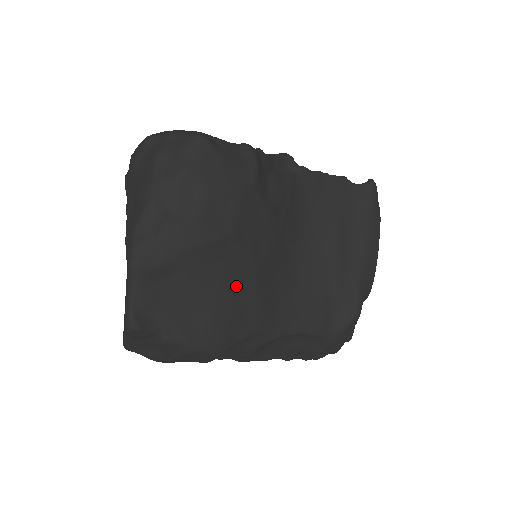
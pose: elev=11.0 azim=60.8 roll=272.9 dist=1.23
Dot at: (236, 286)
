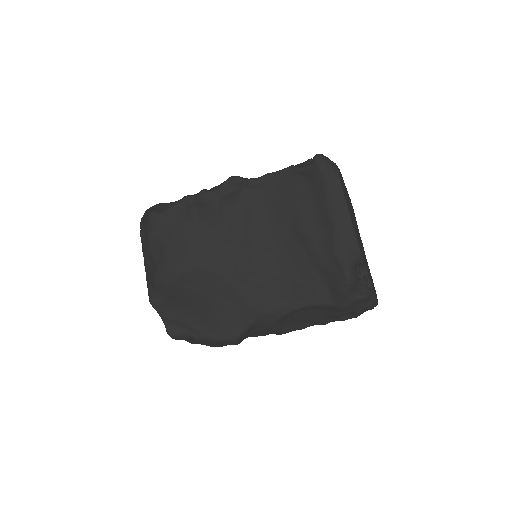
Dot at: (220, 294)
